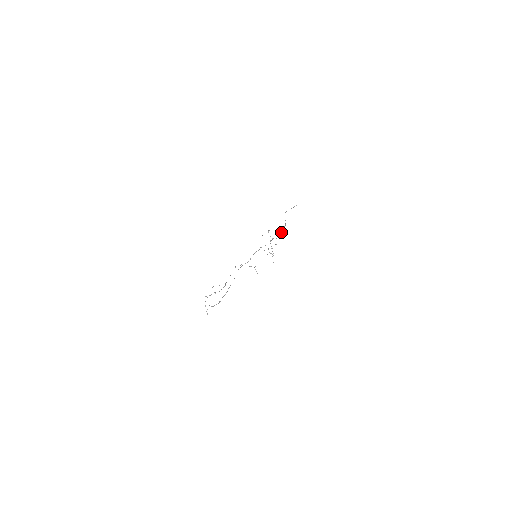
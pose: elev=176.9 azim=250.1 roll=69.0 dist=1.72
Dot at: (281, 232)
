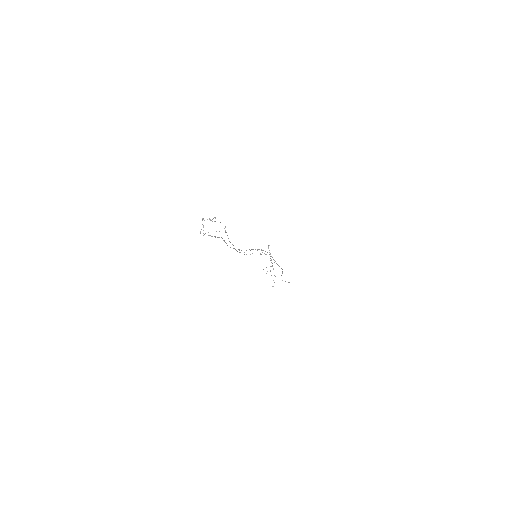
Dot at: occluded
